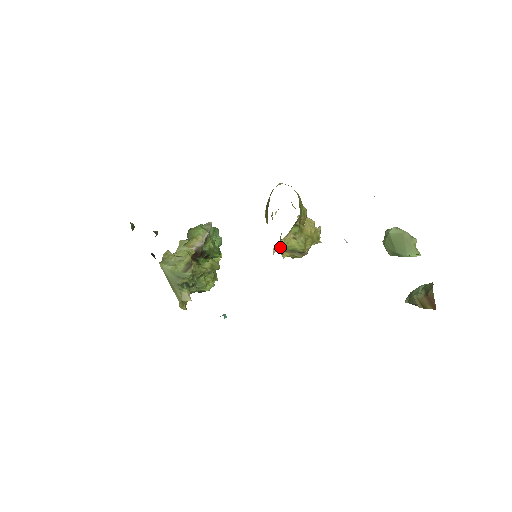
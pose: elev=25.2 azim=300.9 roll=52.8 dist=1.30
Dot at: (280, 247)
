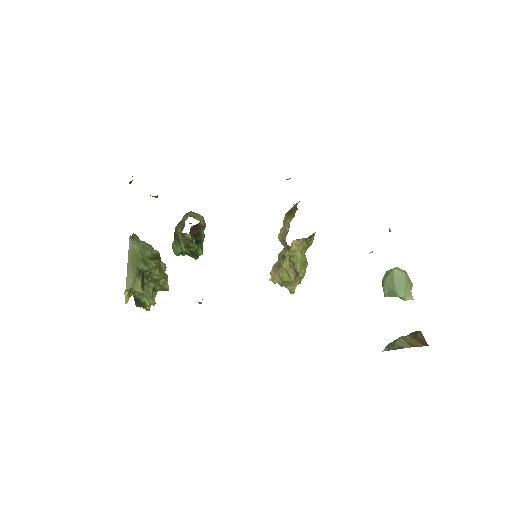
Dot at: (293, 248)
